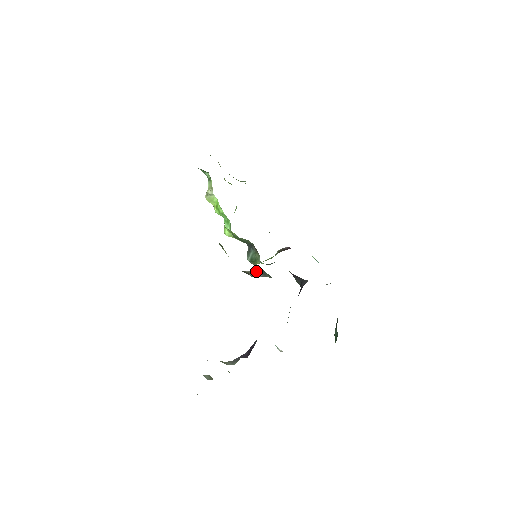
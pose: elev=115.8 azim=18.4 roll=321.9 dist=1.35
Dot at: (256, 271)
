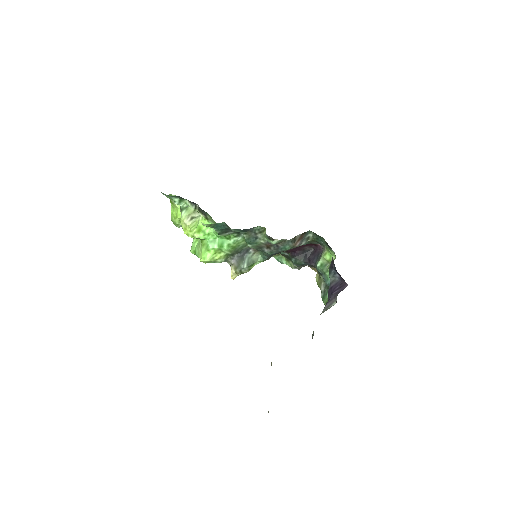
Dot at: (302, 235)
